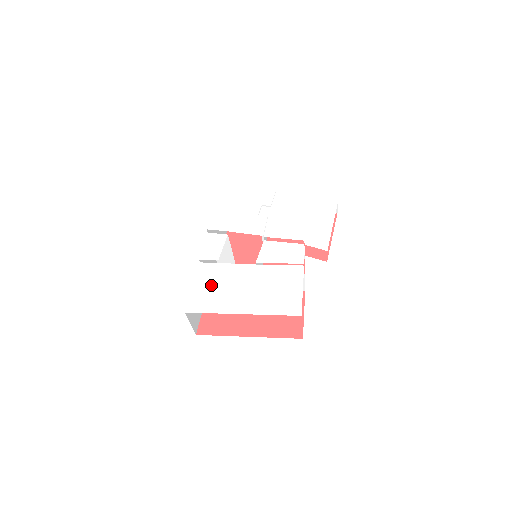
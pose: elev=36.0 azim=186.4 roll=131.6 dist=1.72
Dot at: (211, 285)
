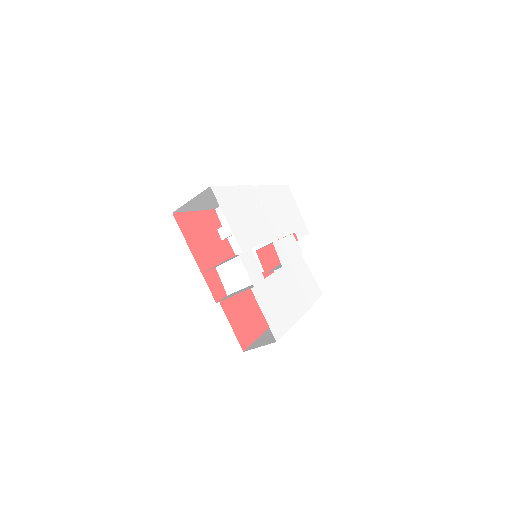
Dot at: (272, 305)
